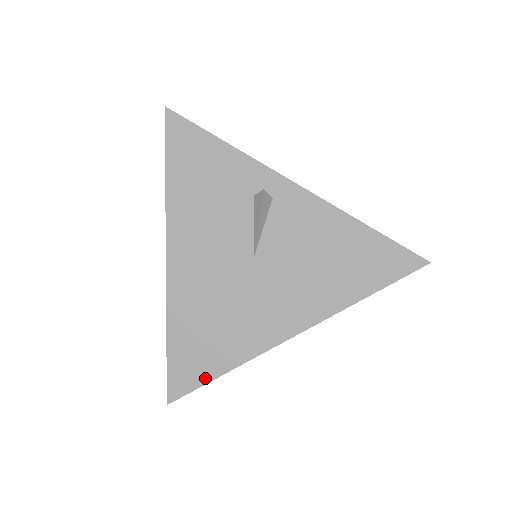
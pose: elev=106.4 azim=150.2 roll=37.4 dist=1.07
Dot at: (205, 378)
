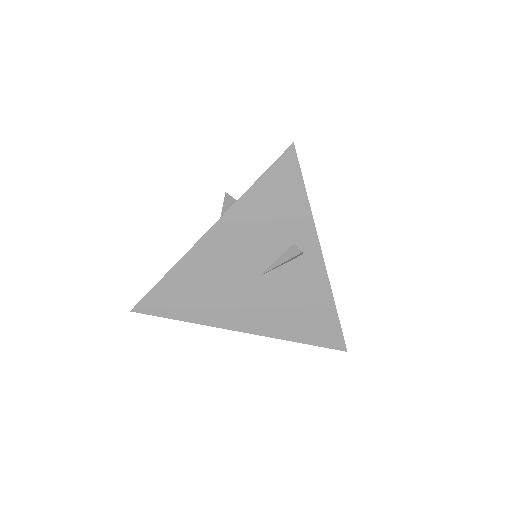
Dot at: (168, 315)
